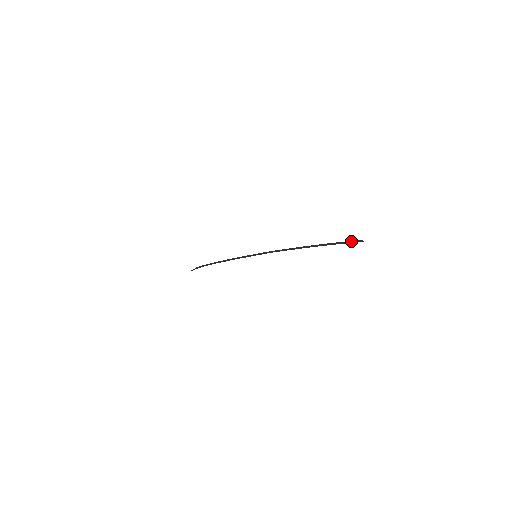
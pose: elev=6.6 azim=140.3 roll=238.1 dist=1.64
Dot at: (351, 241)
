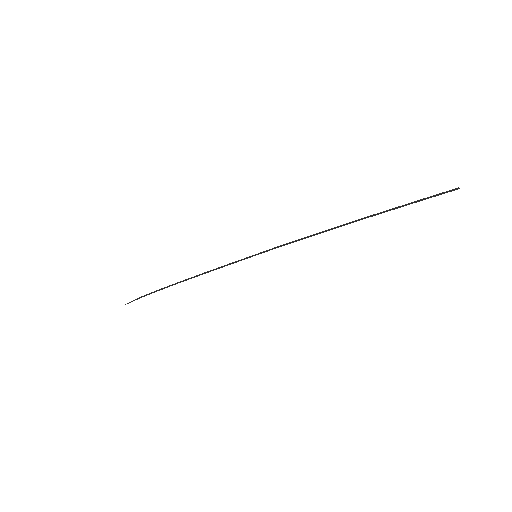
Dot at: (438, 194)
